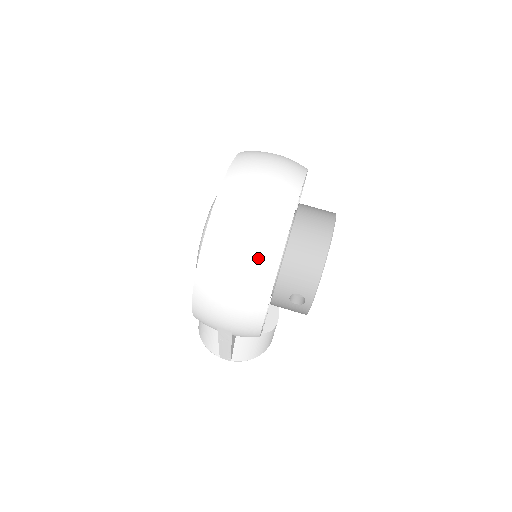
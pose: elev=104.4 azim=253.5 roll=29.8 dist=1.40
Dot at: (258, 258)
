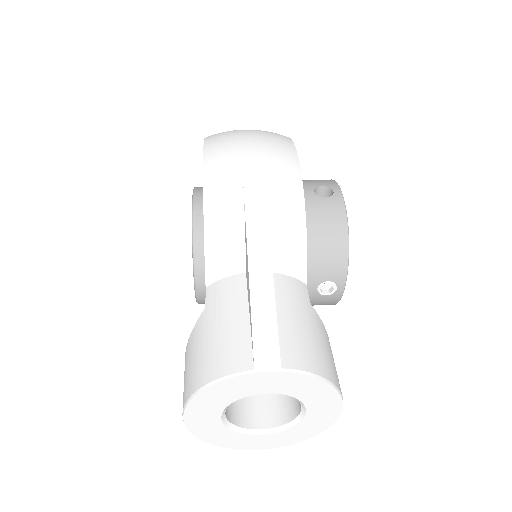
Dot at: occluded
